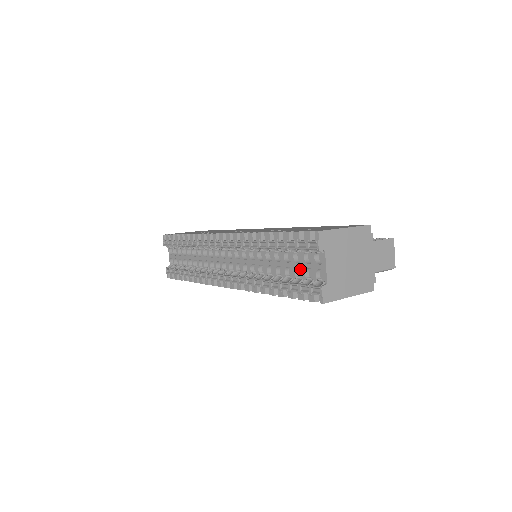
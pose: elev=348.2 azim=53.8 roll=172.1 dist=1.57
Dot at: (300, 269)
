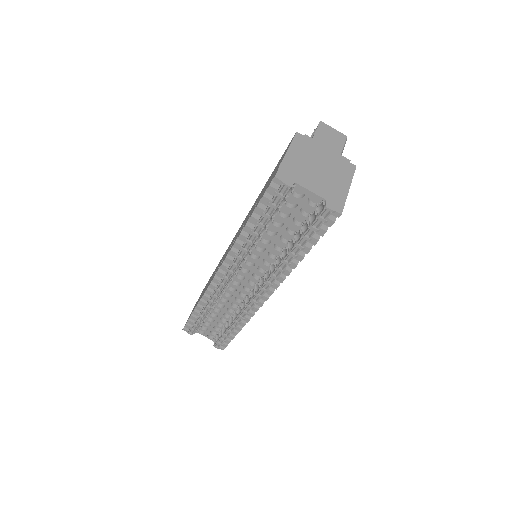
Dot at: (296, 218)
